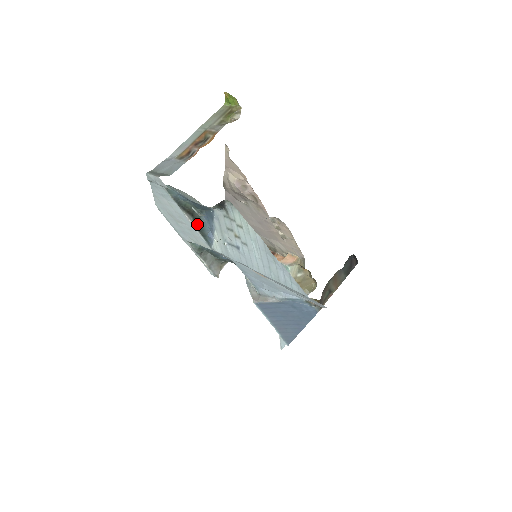
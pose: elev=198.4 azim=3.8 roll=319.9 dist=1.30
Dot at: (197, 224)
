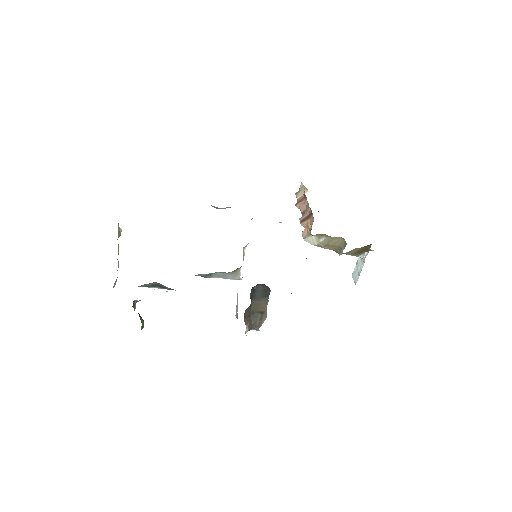
Dot at: (165, 288)
